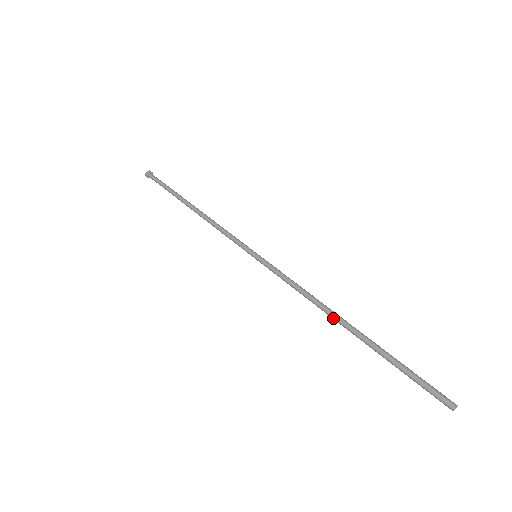
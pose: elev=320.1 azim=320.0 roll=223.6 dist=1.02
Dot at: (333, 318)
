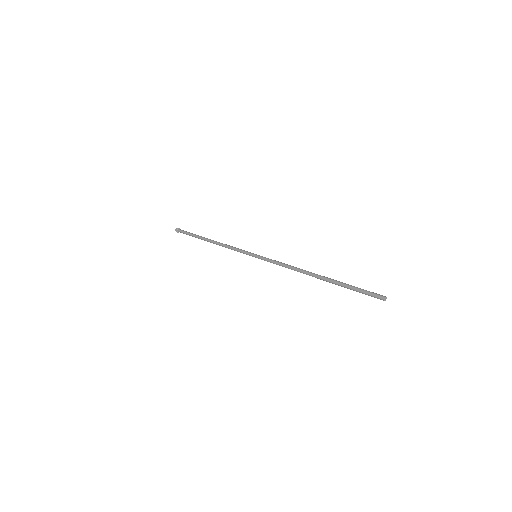
Dot at: (308, 274)
